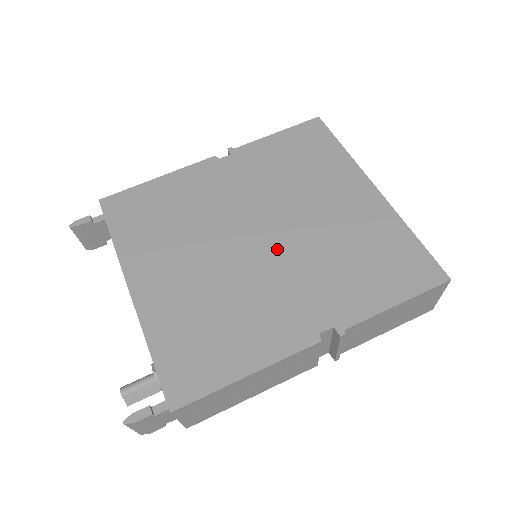
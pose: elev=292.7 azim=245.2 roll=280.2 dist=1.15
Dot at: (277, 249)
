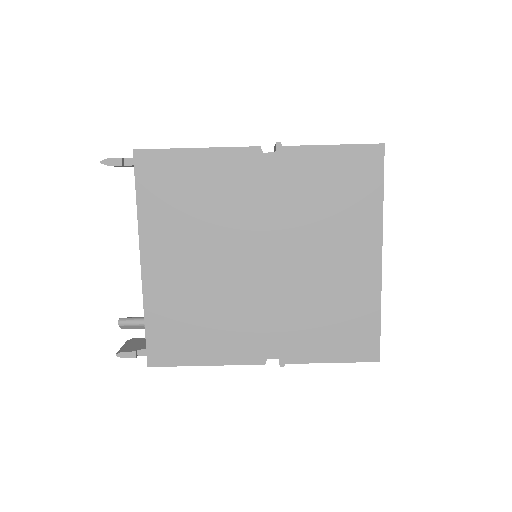
Dot at: (270, 279)
